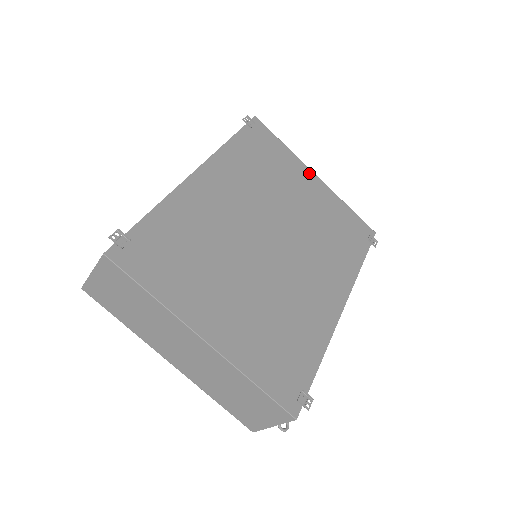
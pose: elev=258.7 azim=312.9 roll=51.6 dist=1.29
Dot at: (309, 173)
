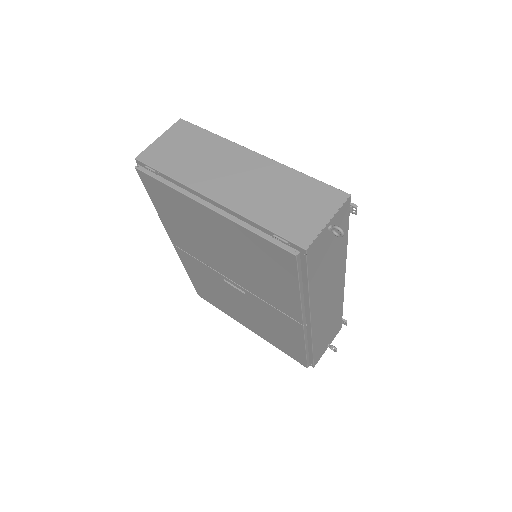
Dot at: occluded
